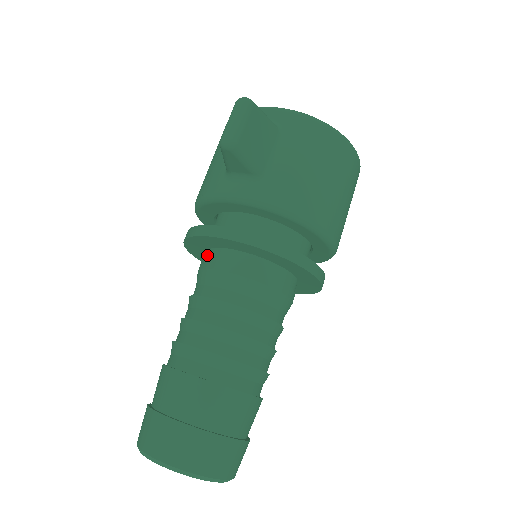
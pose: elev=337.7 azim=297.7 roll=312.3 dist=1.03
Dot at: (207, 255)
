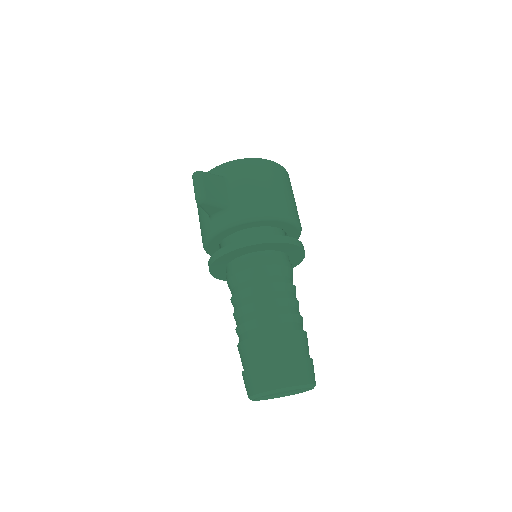
Dot at: (227, 271)
